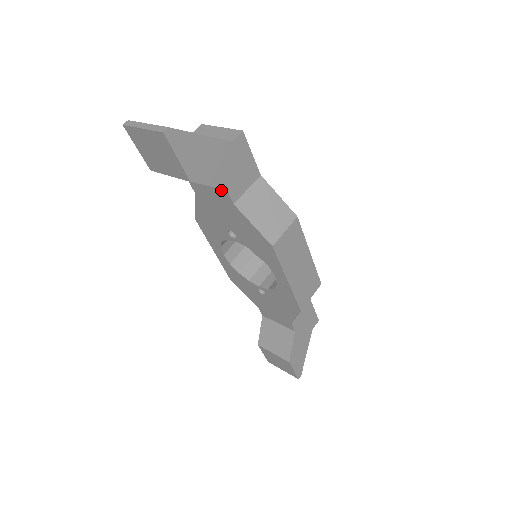
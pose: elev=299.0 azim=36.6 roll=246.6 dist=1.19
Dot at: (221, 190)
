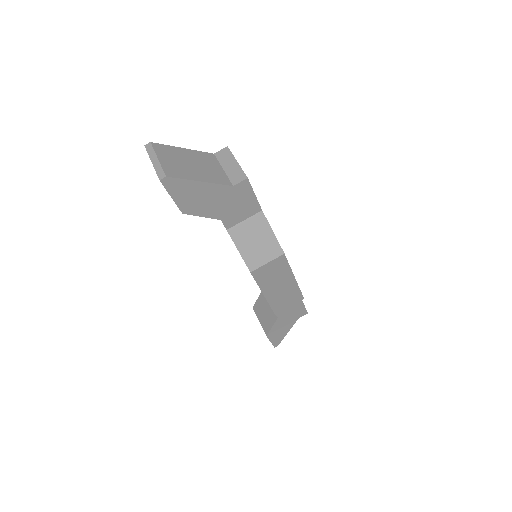
Dot at: occluded
